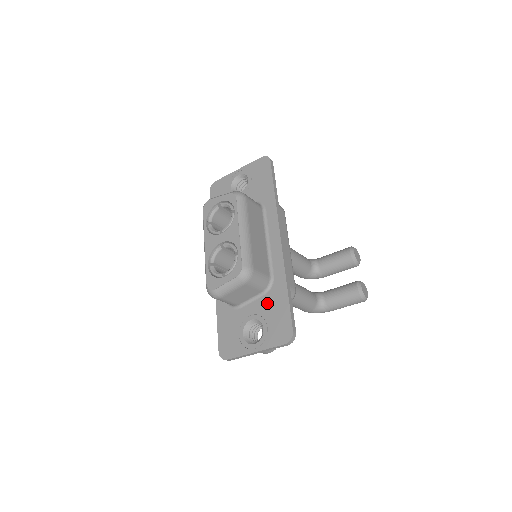
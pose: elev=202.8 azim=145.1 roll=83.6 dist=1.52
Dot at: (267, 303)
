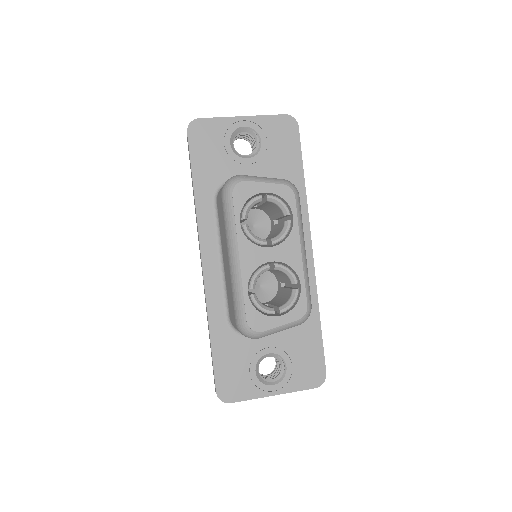
Dot at: (292, 335)
